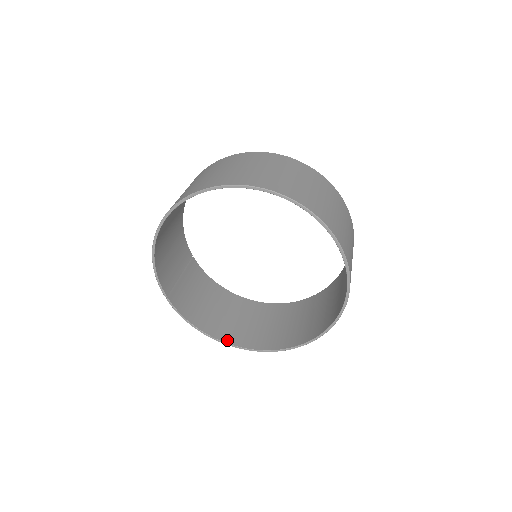
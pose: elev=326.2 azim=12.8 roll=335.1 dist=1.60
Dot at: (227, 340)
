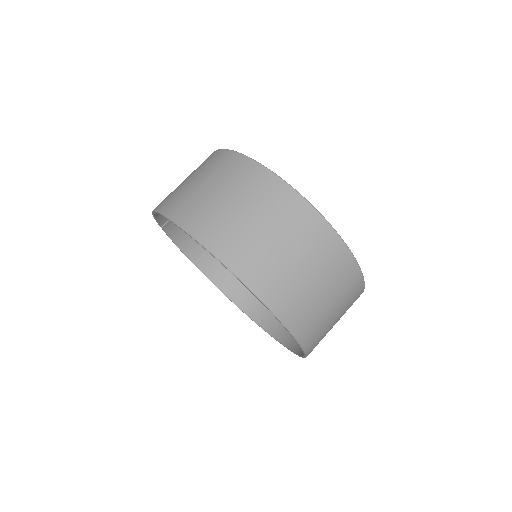
Dot at: (204, 269)
